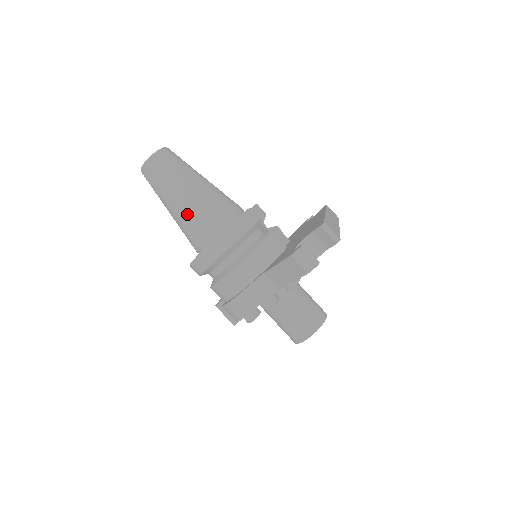
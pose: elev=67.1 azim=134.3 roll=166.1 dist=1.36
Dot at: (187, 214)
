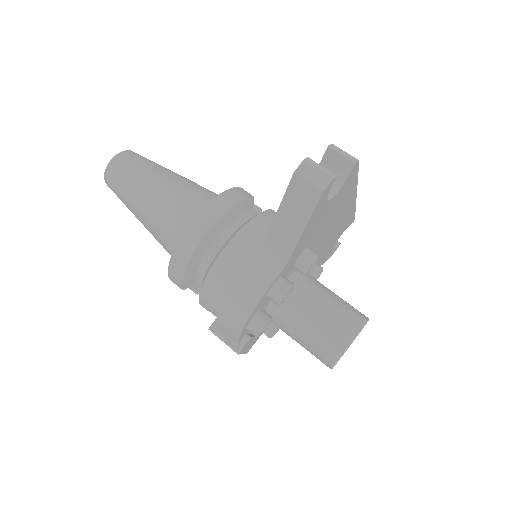
Dot at: (159, 206)
